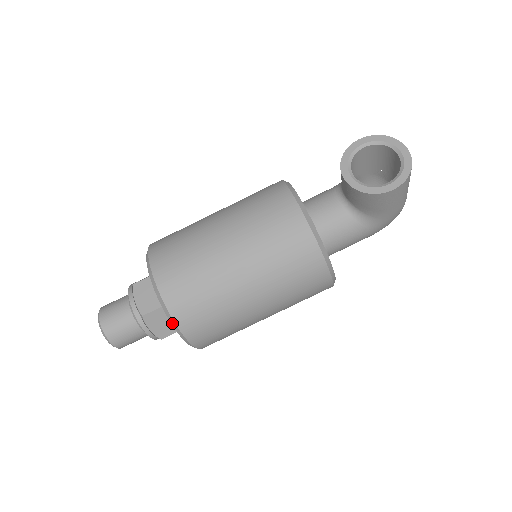
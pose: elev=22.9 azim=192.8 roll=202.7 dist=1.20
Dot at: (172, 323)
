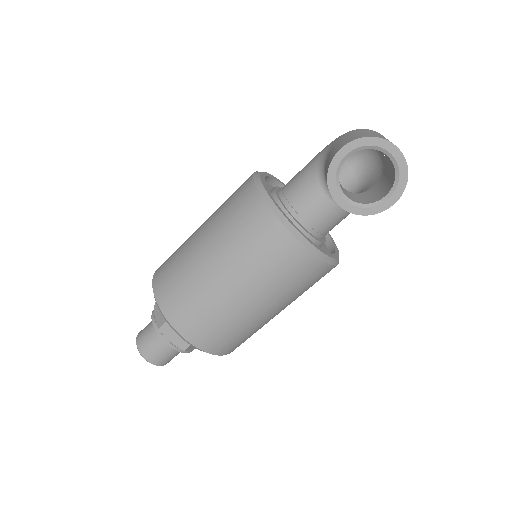
Dot at: occluded
